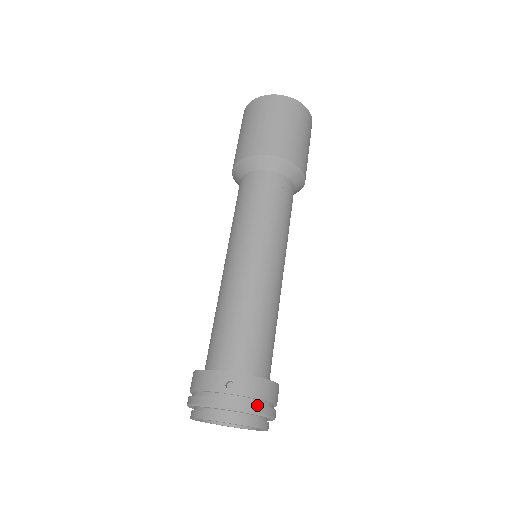
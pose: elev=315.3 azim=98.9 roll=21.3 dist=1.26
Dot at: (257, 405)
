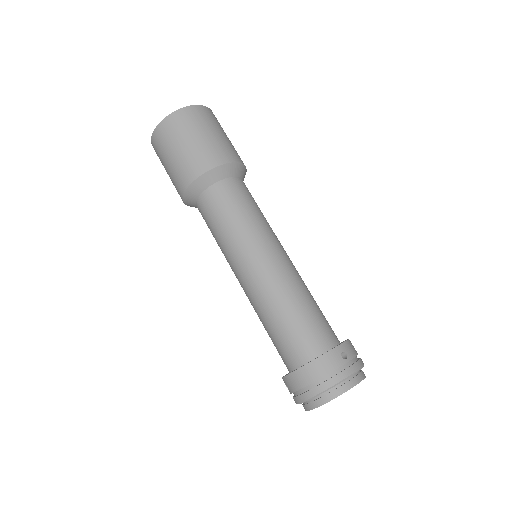
Dot at: (361, 359)
